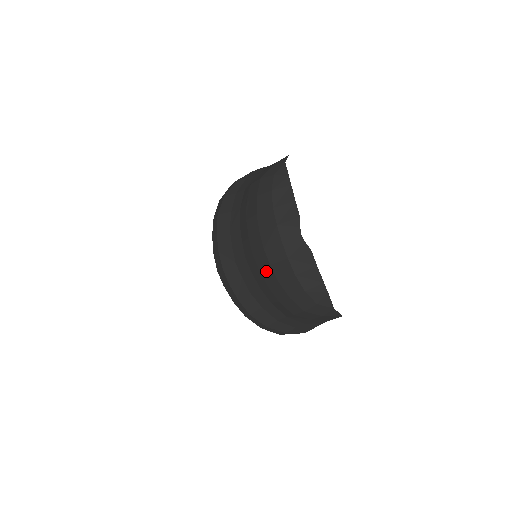
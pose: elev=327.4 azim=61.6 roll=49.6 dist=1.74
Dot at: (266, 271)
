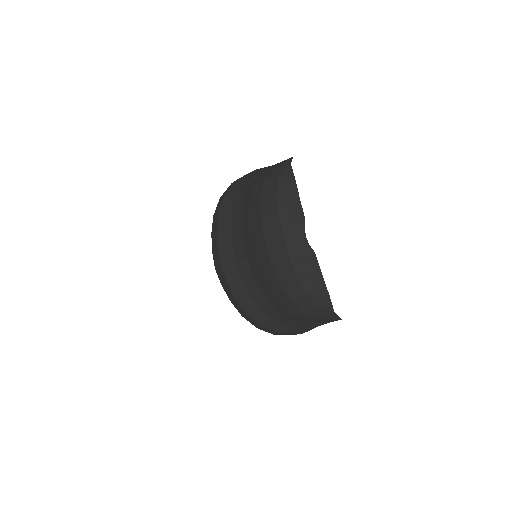
Dot at: (267, 272)
